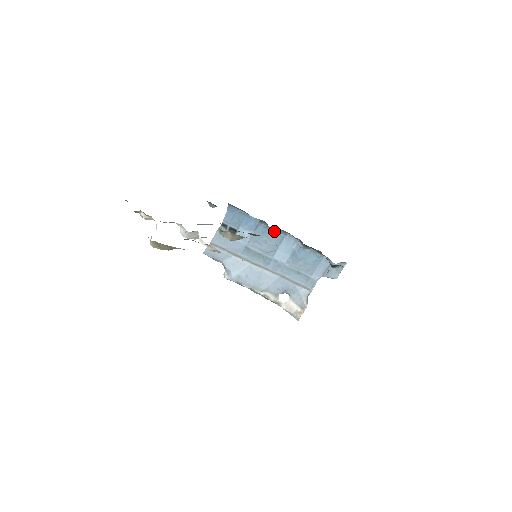
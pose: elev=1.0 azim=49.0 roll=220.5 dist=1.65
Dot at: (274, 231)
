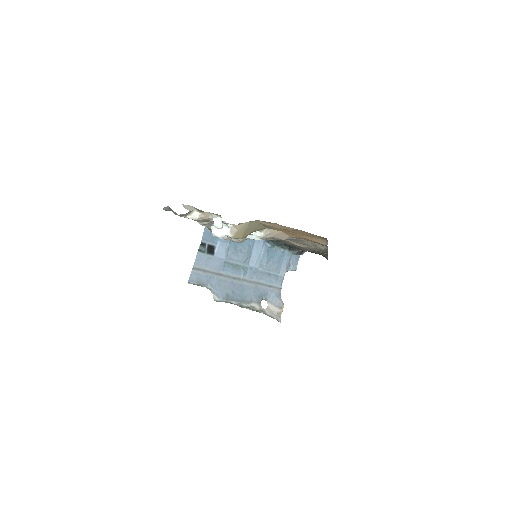
Dot at: occluded
